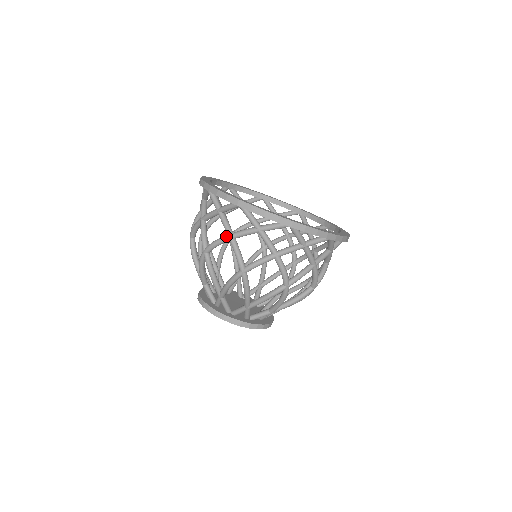
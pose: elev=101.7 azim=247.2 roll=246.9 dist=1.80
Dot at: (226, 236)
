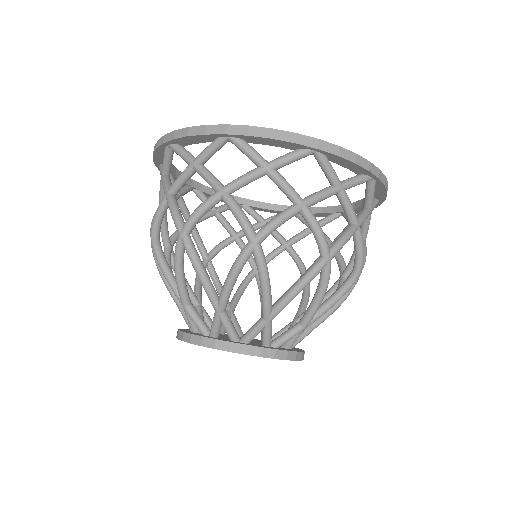
Dot at: (214, 193)
